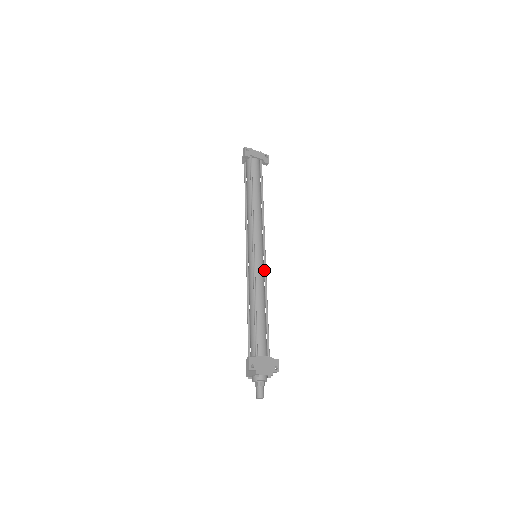
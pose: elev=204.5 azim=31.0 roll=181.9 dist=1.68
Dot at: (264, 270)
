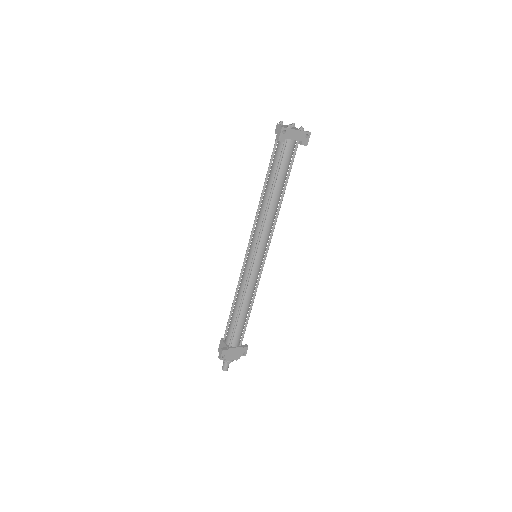
Dot at: (259, 274)
